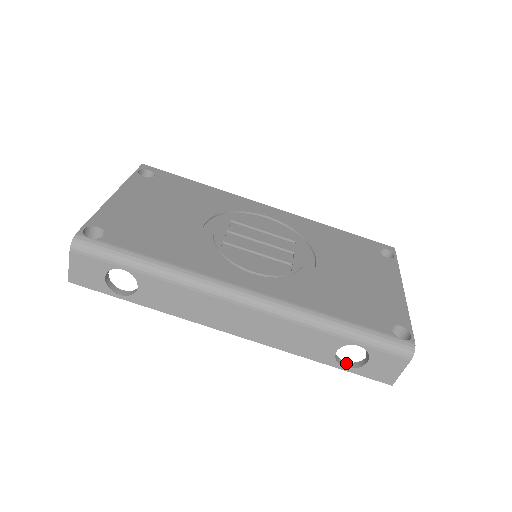
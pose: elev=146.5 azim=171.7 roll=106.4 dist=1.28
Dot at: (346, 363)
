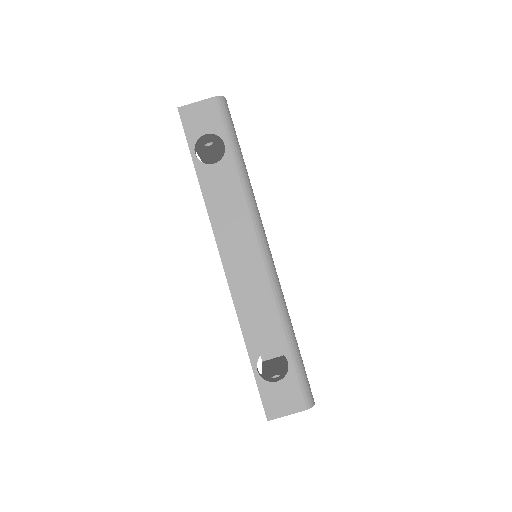
Dot at: occluded
